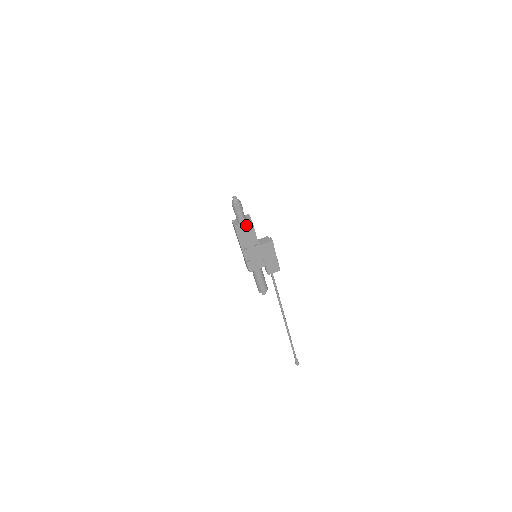
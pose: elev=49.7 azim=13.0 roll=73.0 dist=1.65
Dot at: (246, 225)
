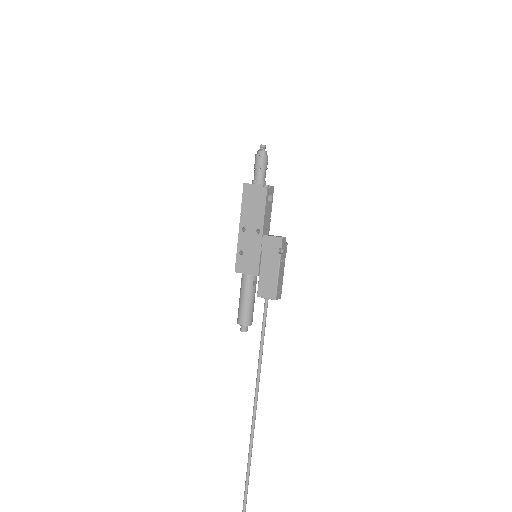
Dot at: (258, 190)
